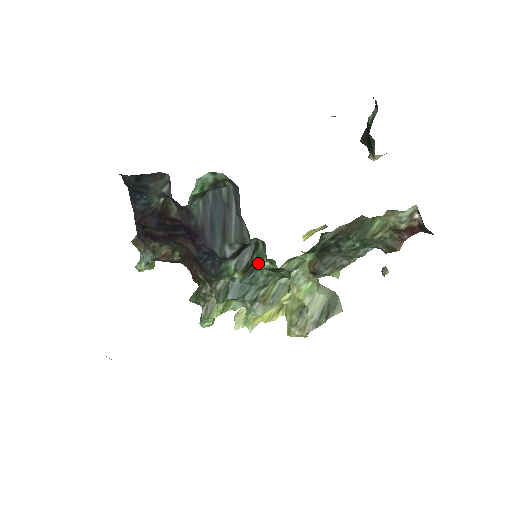
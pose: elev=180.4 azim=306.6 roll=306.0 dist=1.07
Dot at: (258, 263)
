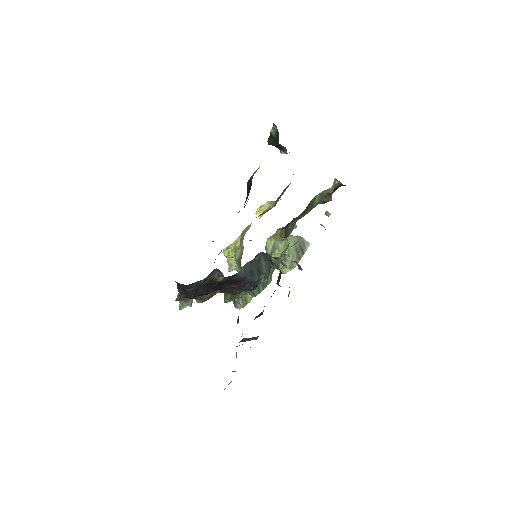
Dot at: (276, 268)
